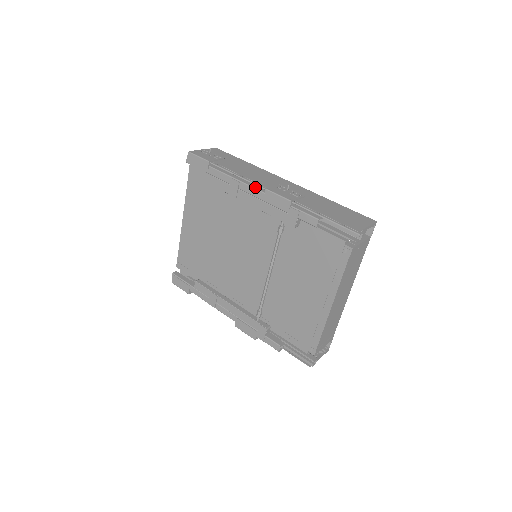
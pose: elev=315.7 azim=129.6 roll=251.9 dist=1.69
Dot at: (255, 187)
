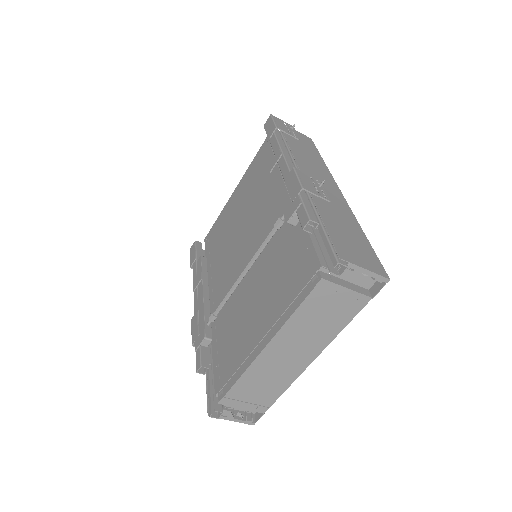
Dot at: (289, 165)
